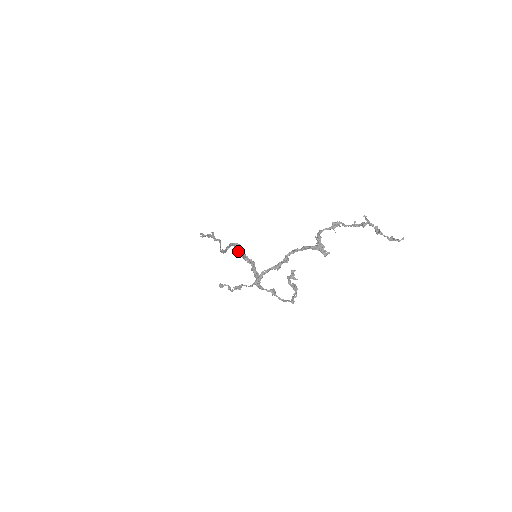
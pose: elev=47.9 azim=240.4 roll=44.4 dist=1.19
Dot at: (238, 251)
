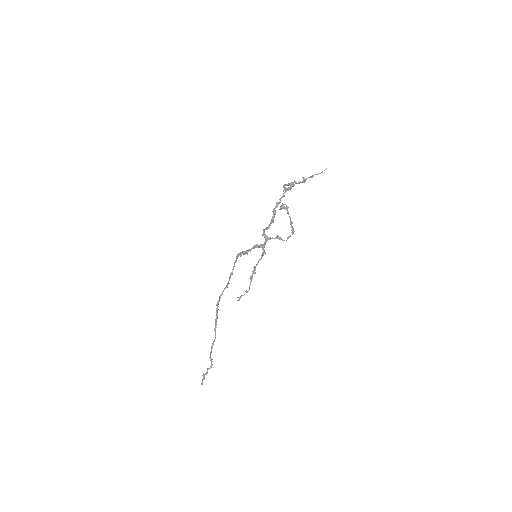
Dot at: (242, 253)
